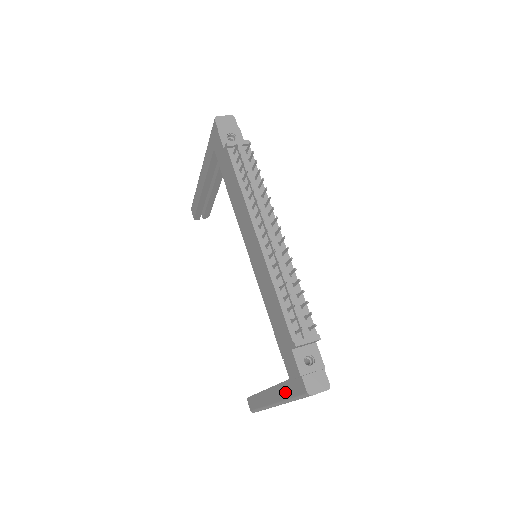
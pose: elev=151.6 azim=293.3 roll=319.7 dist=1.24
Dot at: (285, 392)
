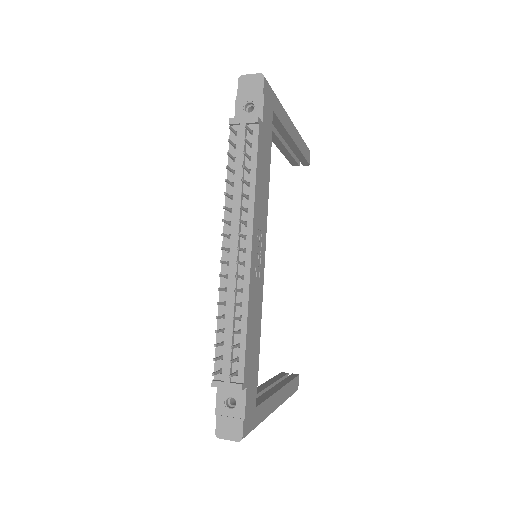
Dot at: occluded
